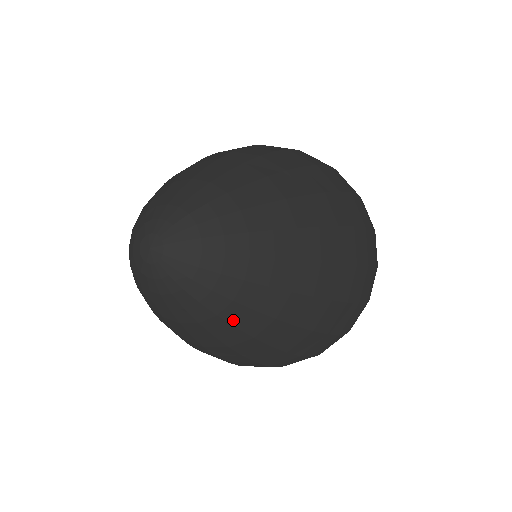
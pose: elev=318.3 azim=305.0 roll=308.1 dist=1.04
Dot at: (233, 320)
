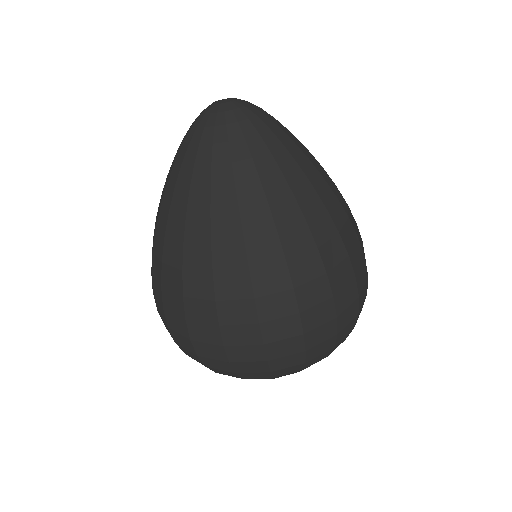
Dot at: (215, 181)
